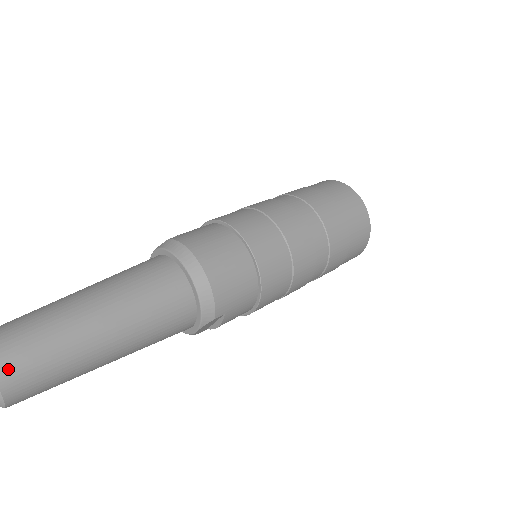
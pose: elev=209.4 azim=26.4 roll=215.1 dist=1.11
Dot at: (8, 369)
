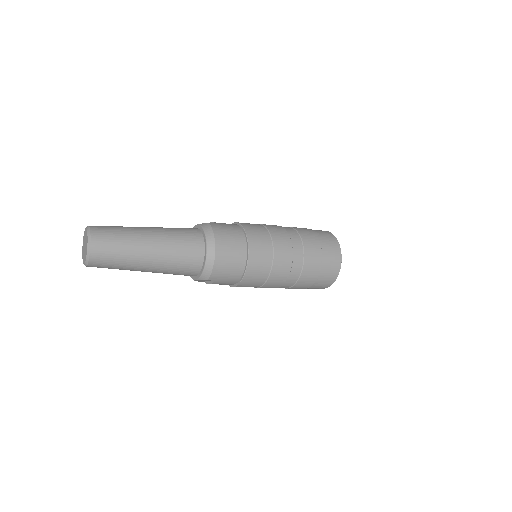
Dot at: (97, 250)
